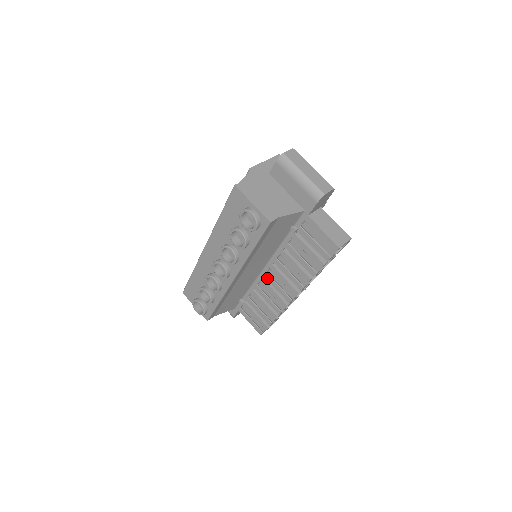
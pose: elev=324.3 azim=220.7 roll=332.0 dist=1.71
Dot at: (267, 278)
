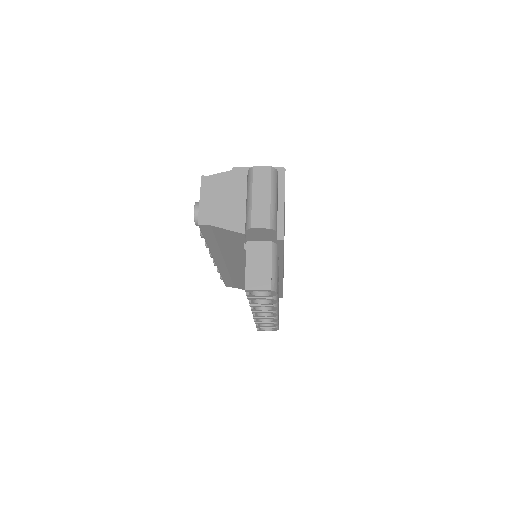
Dot at: occluded
